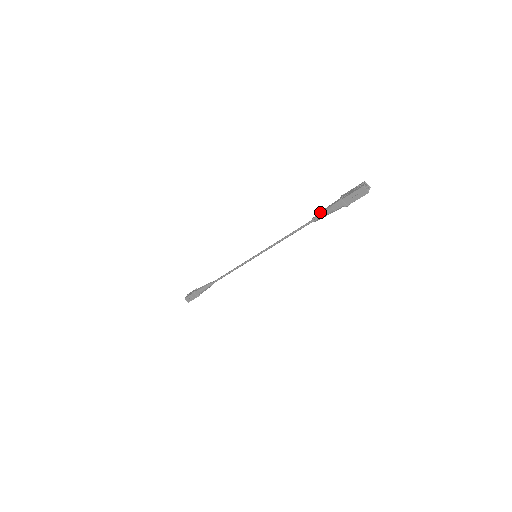
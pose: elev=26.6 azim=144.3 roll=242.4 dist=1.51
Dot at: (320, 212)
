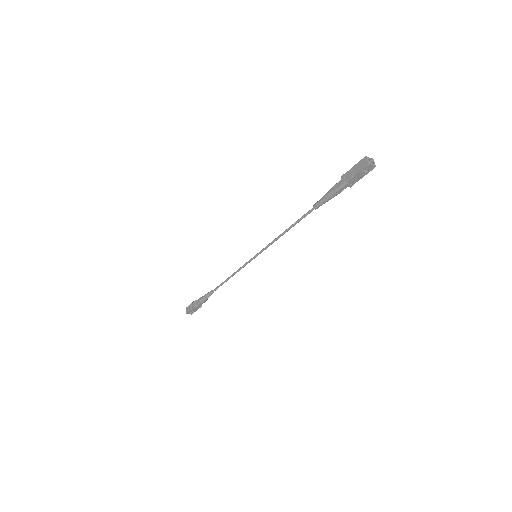
Dot at: (323, 196)
